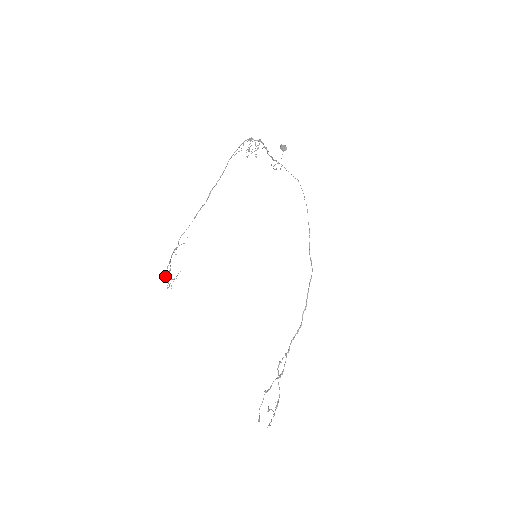
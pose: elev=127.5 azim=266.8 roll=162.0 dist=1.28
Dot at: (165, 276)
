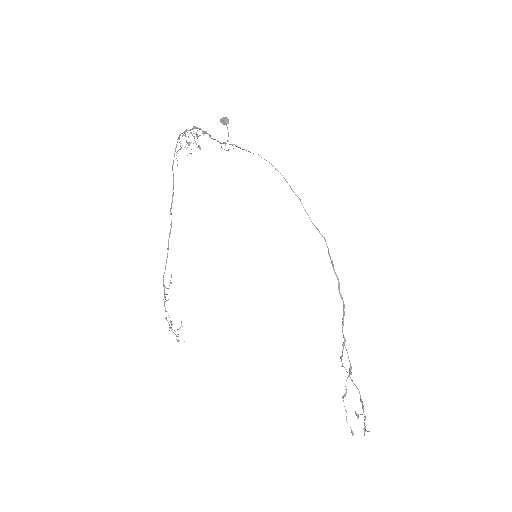
Dot at: (169, 330)
